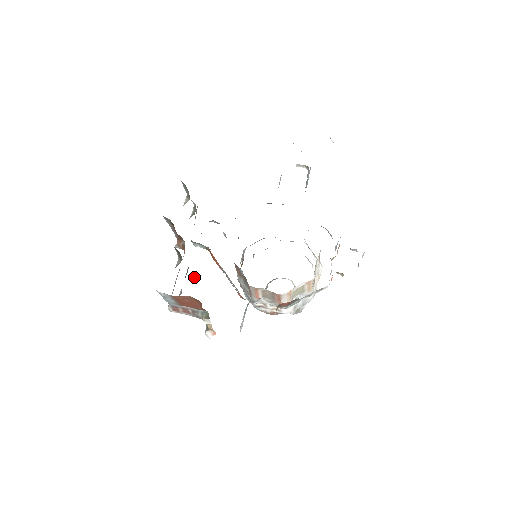
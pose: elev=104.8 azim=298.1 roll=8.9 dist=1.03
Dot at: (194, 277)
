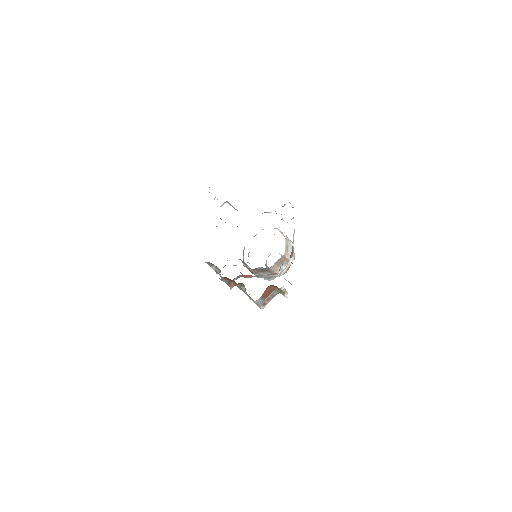
Dot at: occluded
